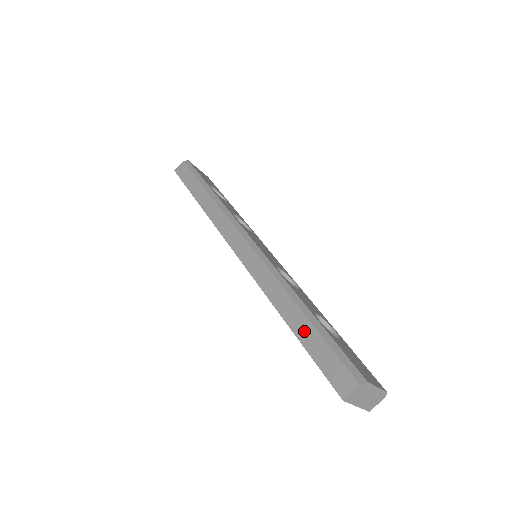
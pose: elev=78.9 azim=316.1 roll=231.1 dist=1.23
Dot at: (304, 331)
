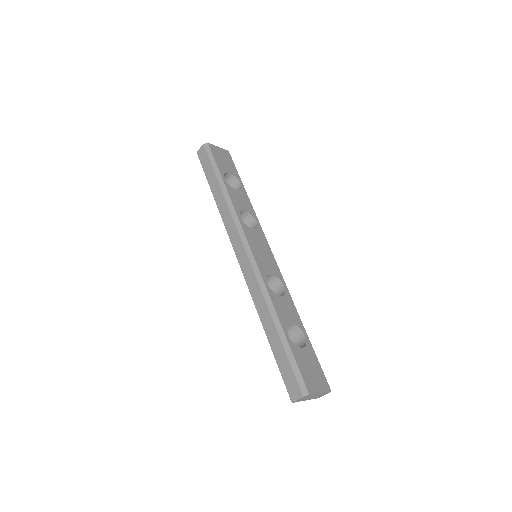
Dot at: (275, 344)
